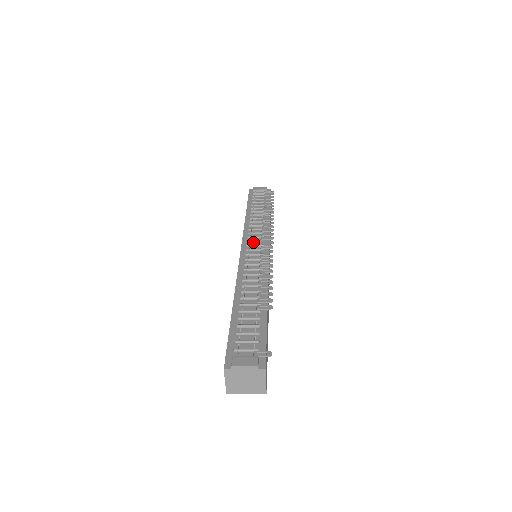
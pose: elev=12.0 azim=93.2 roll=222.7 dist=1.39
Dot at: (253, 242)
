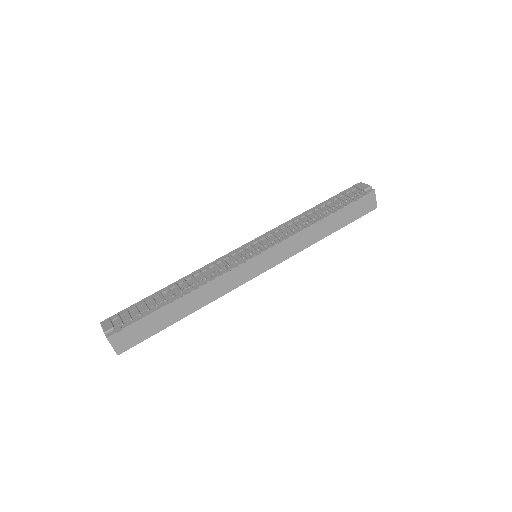
Dot at: (260, 242)
